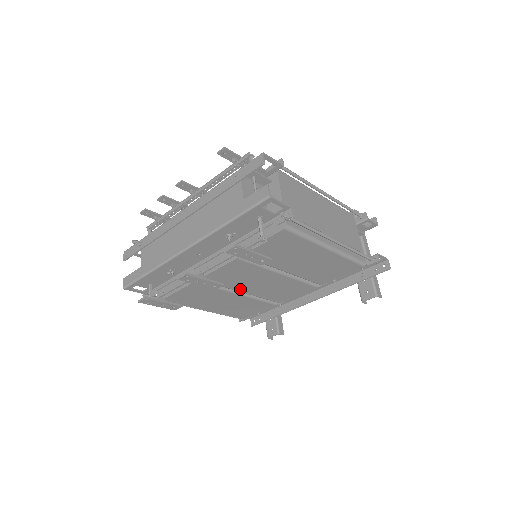
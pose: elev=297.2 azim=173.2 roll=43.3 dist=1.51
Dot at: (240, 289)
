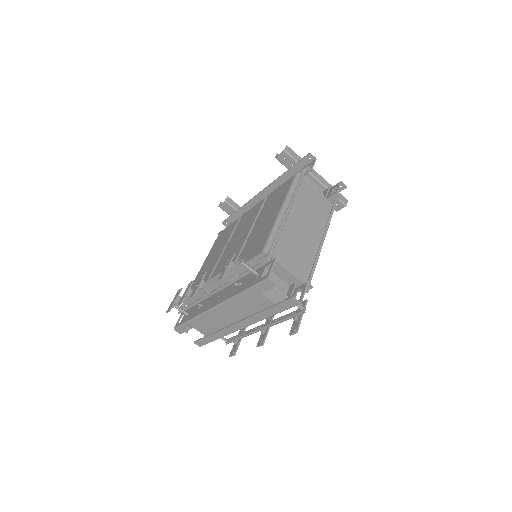
Dot at: occluded
